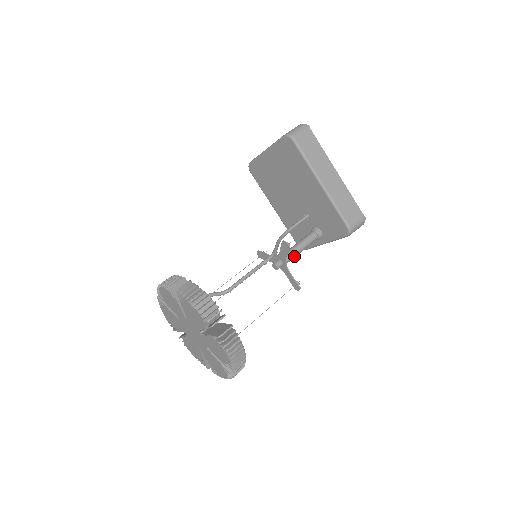
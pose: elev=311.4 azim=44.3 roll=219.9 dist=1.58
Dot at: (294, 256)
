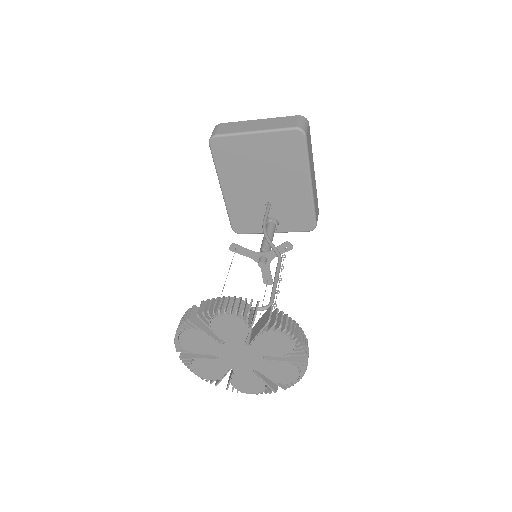
Dot at: occluded
